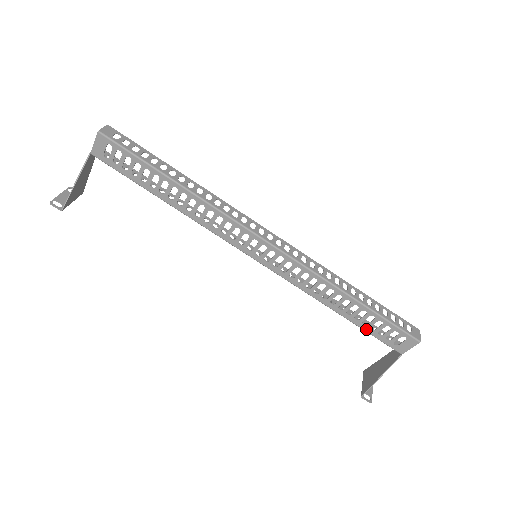
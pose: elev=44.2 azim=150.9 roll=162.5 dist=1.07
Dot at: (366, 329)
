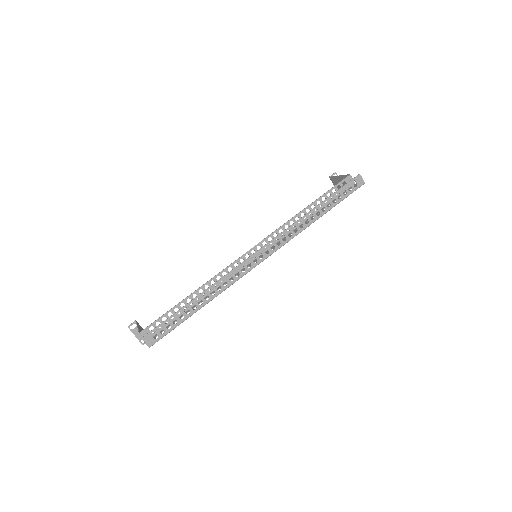
Dot at: occluded
